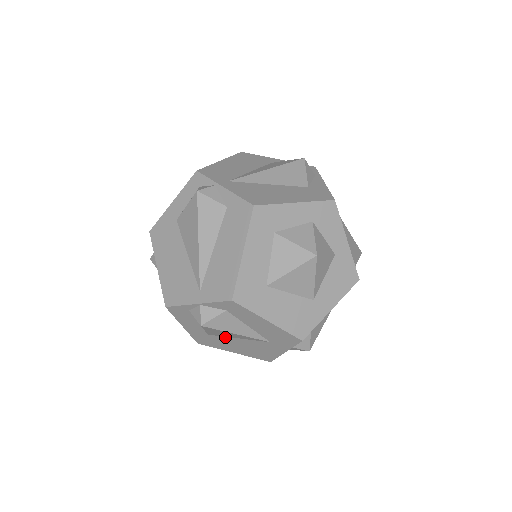
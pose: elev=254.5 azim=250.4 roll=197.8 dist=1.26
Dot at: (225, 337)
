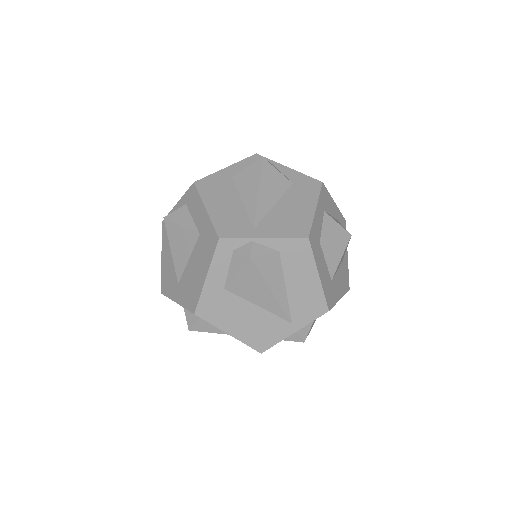
Dot at: occluded
